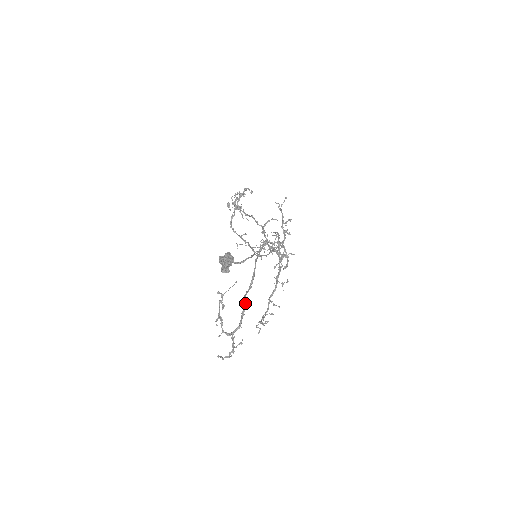
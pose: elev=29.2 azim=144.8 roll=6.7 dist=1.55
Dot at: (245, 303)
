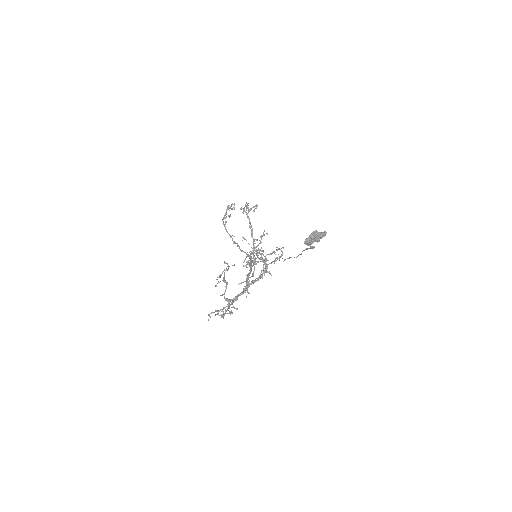
Dot at: (248, 283)
